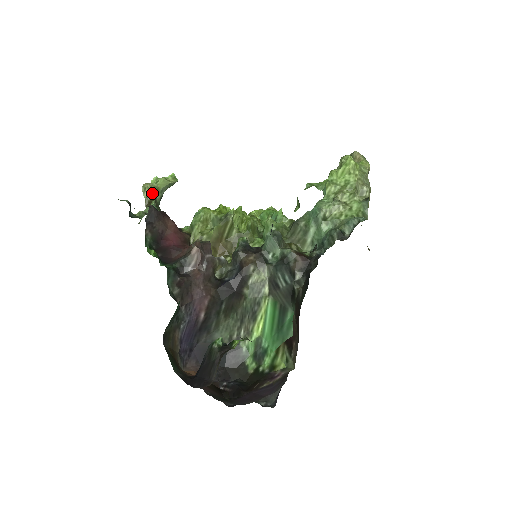
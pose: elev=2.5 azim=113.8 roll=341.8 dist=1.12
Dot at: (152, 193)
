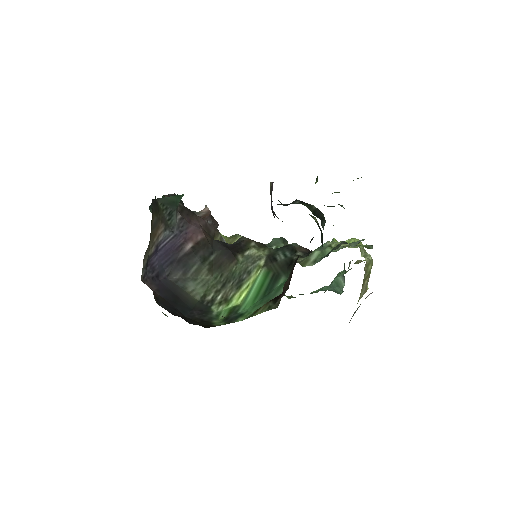
Dot at: occluded
